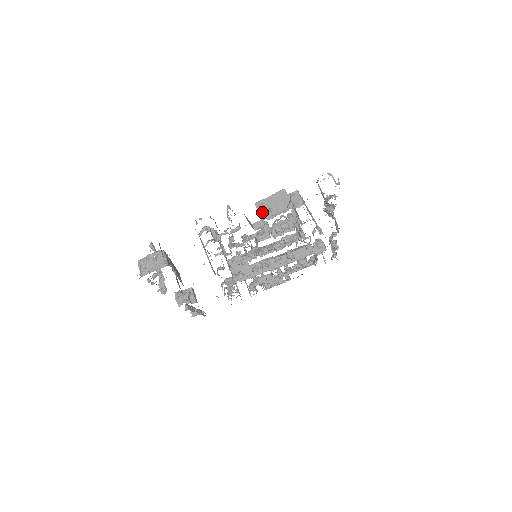
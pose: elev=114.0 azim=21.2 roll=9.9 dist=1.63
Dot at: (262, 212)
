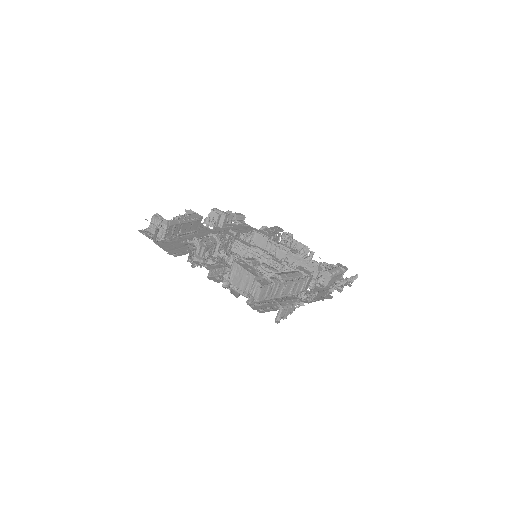
Dot at: (231, 273)
